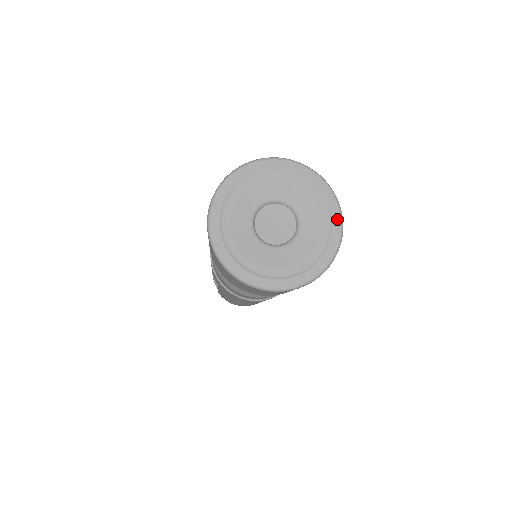
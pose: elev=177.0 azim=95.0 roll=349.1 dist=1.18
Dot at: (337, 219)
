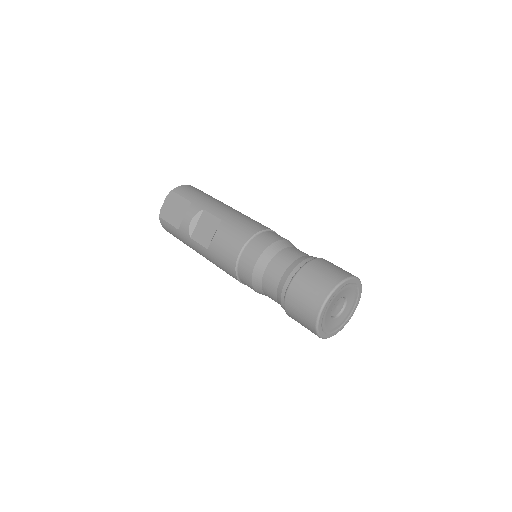
Dot at: occluded
